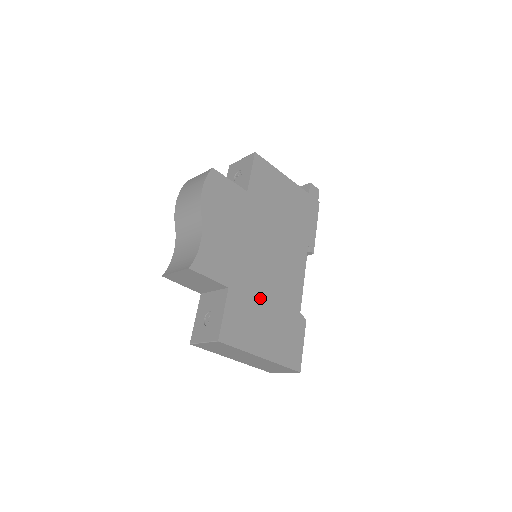
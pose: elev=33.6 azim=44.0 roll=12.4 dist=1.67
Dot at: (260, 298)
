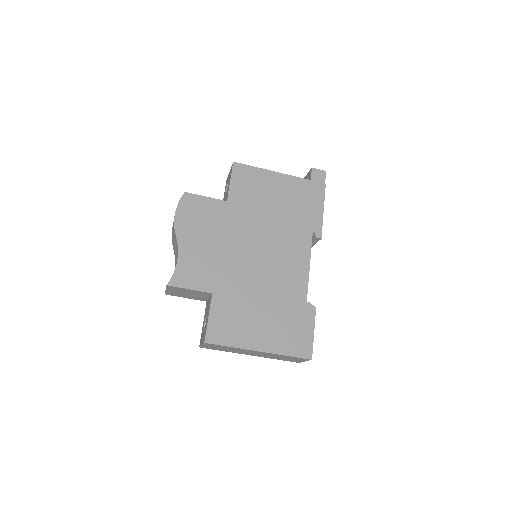
Dot at: (251, 296)
